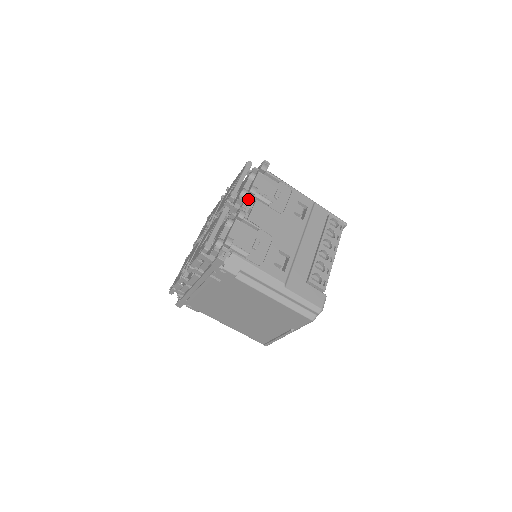
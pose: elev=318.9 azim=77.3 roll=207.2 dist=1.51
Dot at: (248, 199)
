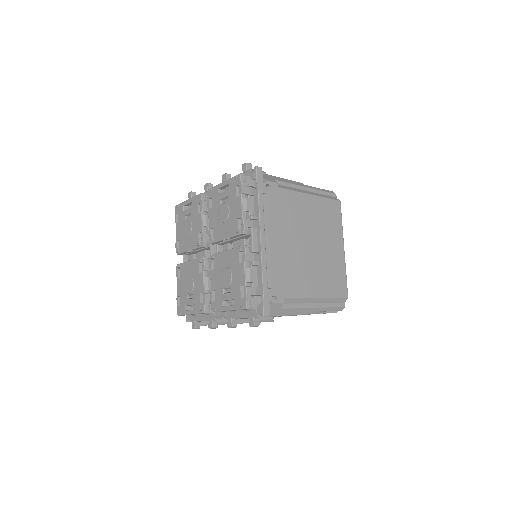
Dot at: occluded
